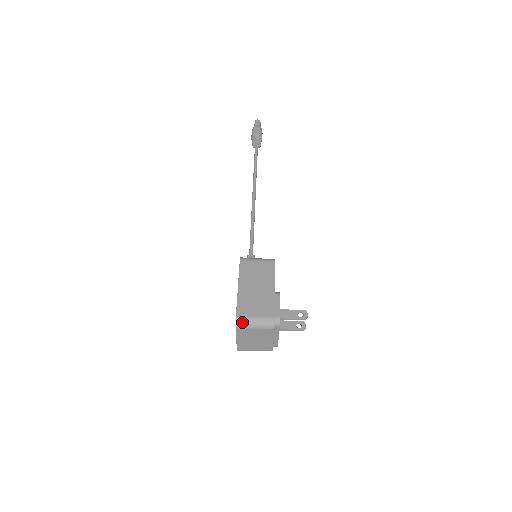
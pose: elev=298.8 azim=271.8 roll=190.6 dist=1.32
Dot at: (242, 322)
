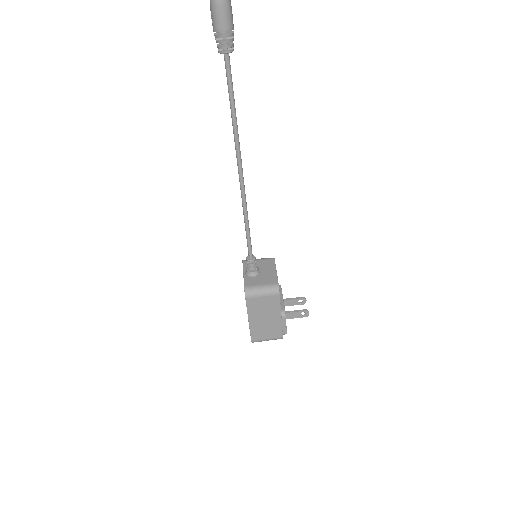
Dot at: occluded
